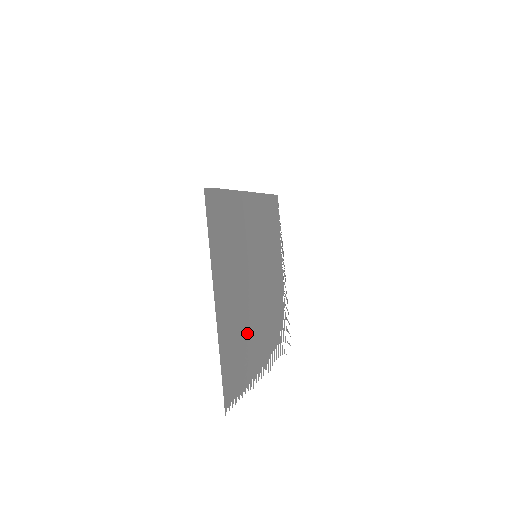
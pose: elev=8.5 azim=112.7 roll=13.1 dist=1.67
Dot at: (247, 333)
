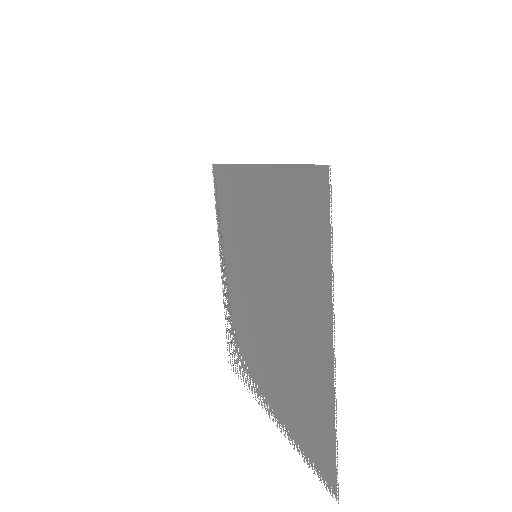
Dot at: (284, 368)
